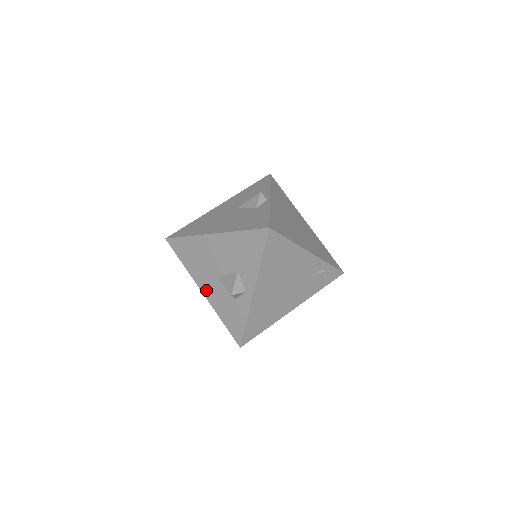
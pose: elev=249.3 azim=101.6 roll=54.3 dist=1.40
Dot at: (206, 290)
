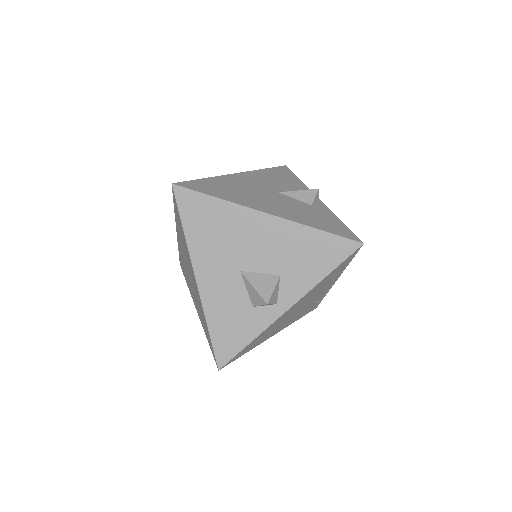
Dot at: (206, 280)
